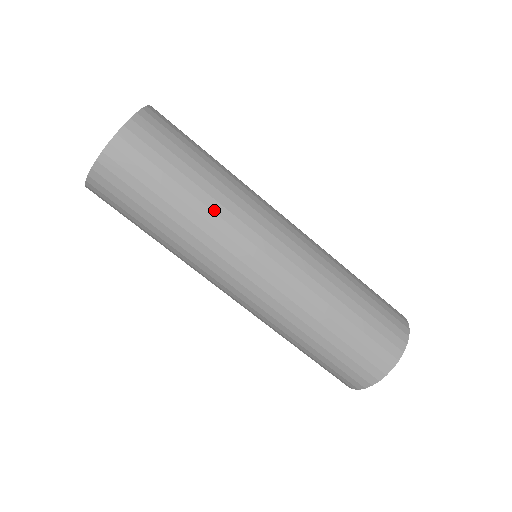
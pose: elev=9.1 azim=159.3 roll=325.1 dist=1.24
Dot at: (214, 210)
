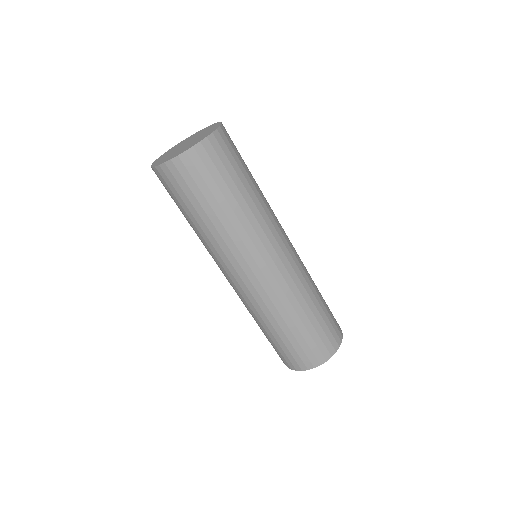
Dot at: (209, 239)
